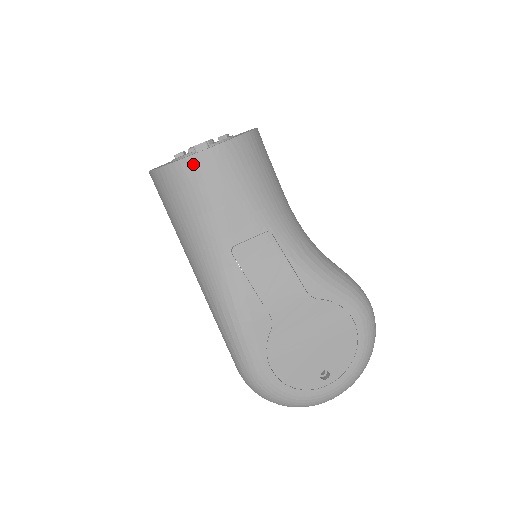
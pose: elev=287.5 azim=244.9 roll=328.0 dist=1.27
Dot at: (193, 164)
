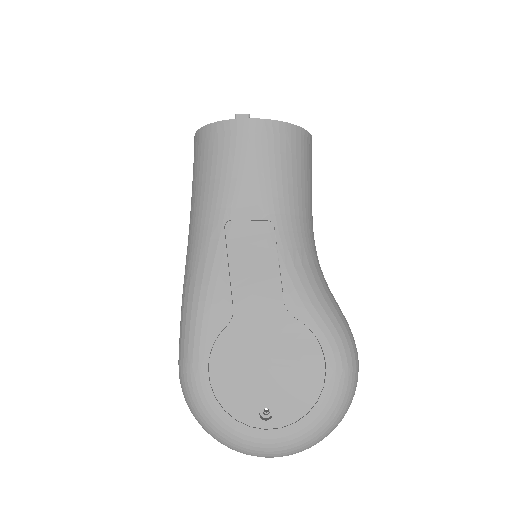
Dot at: (227, 128)
